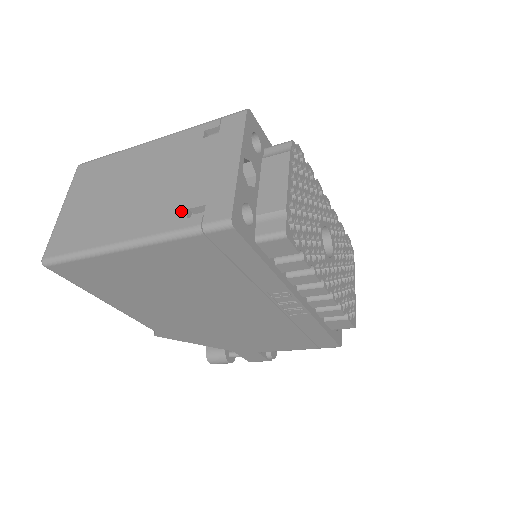
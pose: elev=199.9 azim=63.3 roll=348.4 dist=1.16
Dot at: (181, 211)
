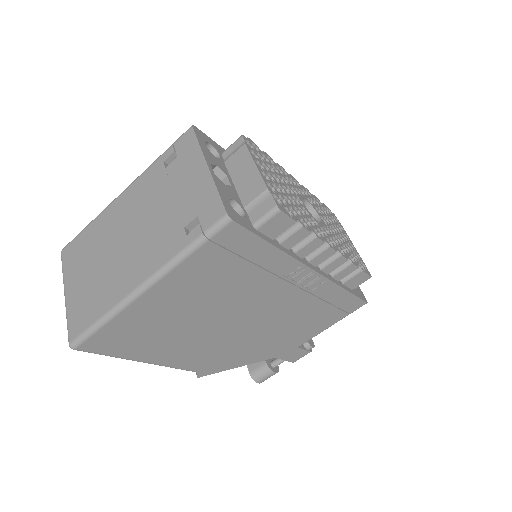
Dot at: (178, 233)
